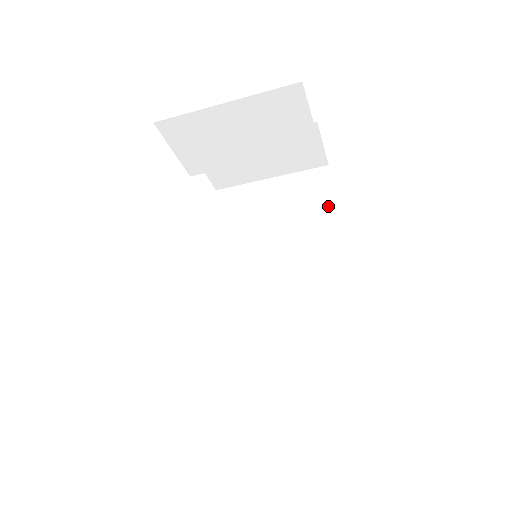
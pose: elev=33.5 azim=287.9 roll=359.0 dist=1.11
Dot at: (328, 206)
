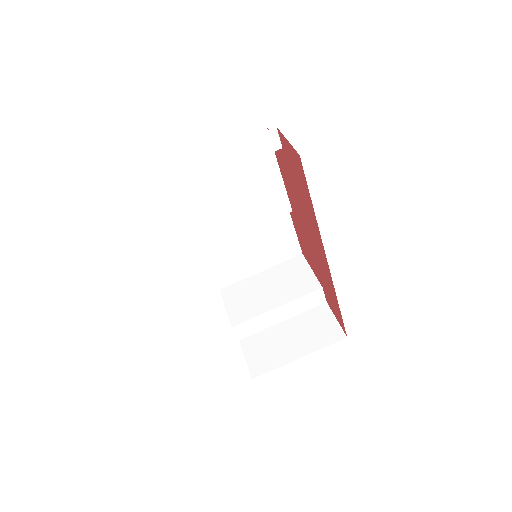
Dot at: occluded
